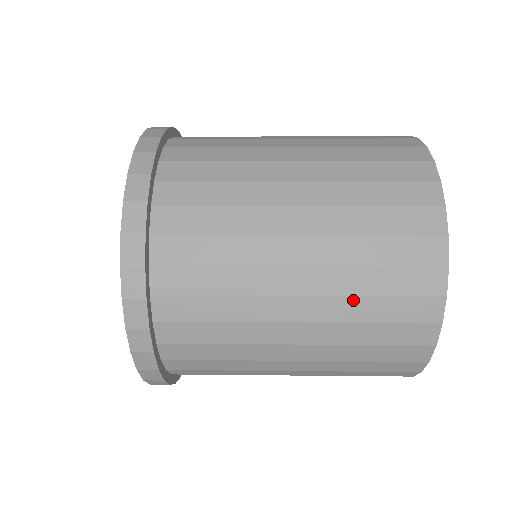
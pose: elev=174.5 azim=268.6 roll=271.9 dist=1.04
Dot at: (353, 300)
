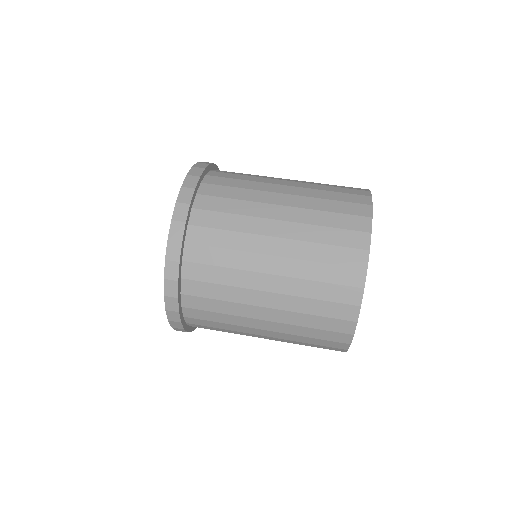
Dot at: occluded
